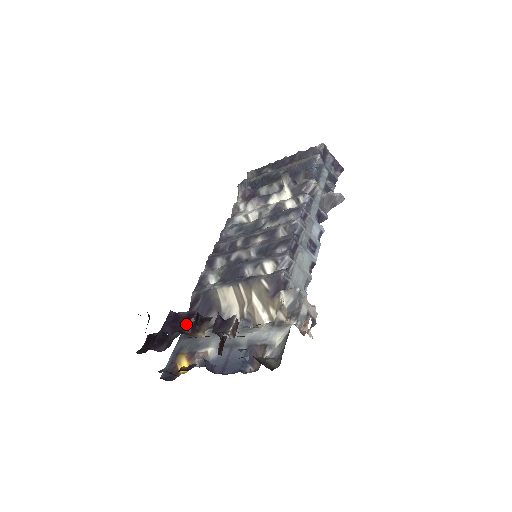
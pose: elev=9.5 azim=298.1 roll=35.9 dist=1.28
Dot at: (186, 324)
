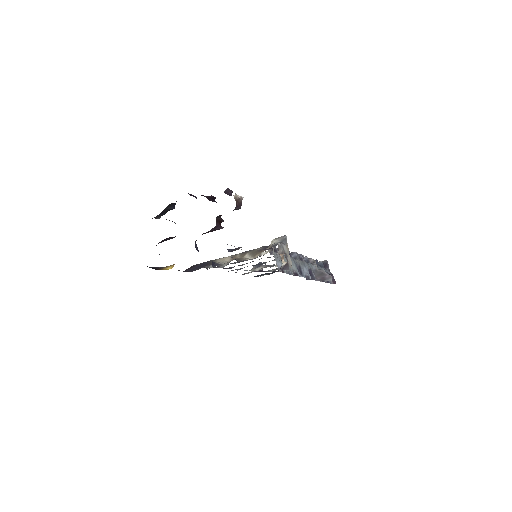
Dot at: (205, 196)
